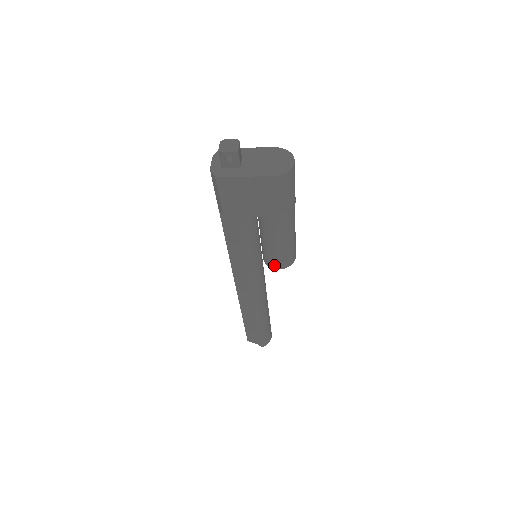
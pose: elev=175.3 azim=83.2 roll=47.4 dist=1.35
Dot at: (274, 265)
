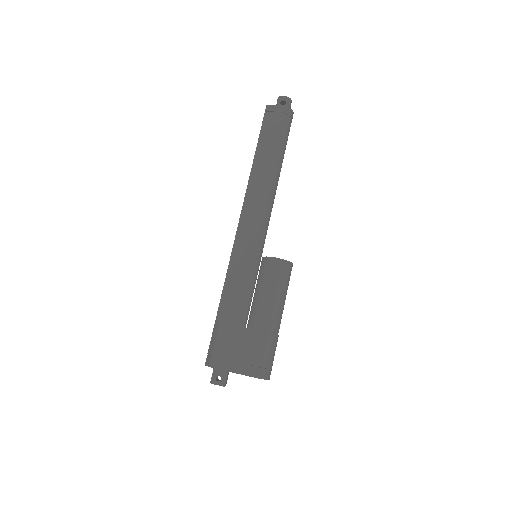
Dot at: occluded
